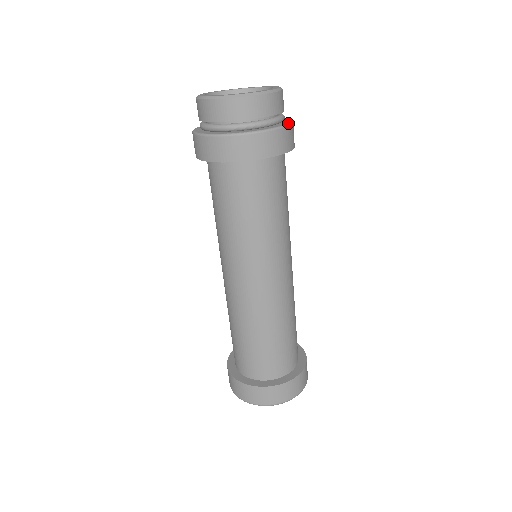
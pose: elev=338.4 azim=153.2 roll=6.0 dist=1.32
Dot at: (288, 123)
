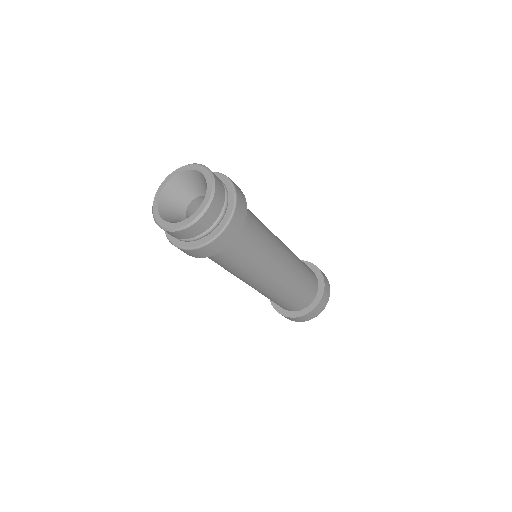
Dot at: (218, 234)
